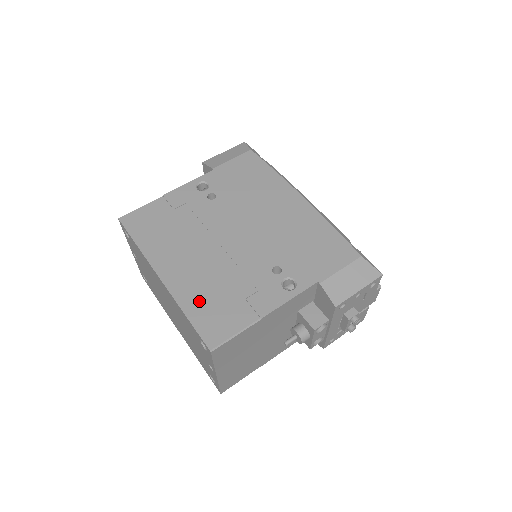
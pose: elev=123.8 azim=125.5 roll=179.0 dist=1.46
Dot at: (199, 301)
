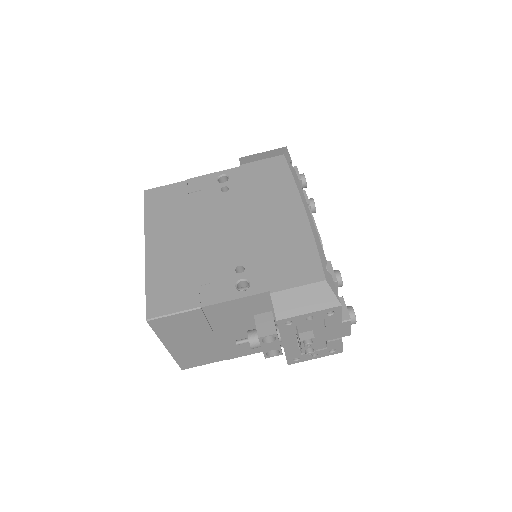
Dot at: (162, 276)
